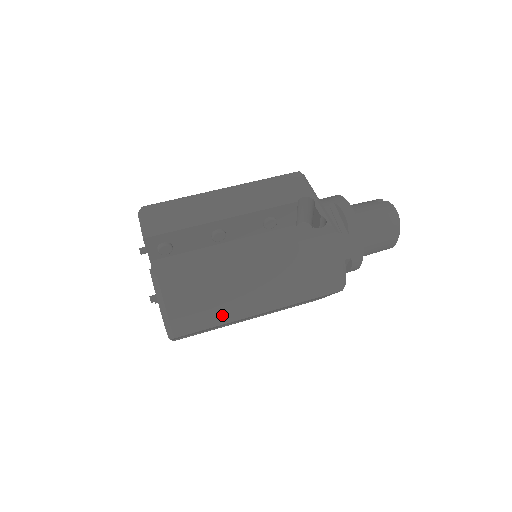
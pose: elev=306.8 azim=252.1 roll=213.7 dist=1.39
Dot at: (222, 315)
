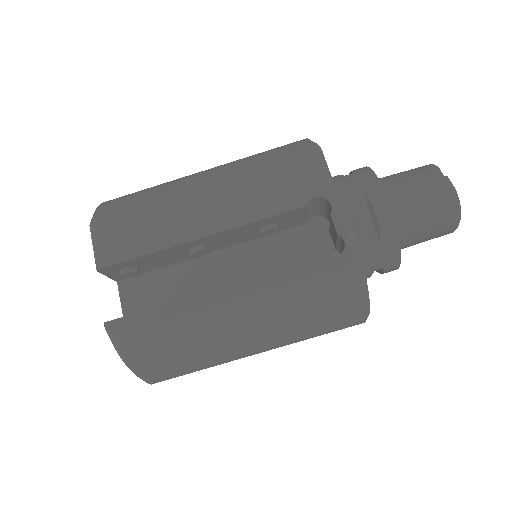
Dot at: (205, 363)
